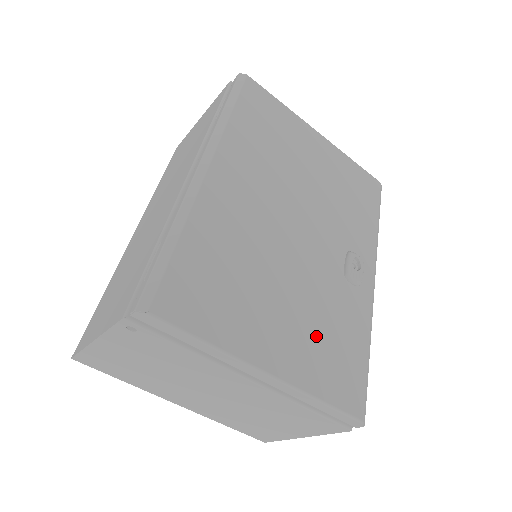
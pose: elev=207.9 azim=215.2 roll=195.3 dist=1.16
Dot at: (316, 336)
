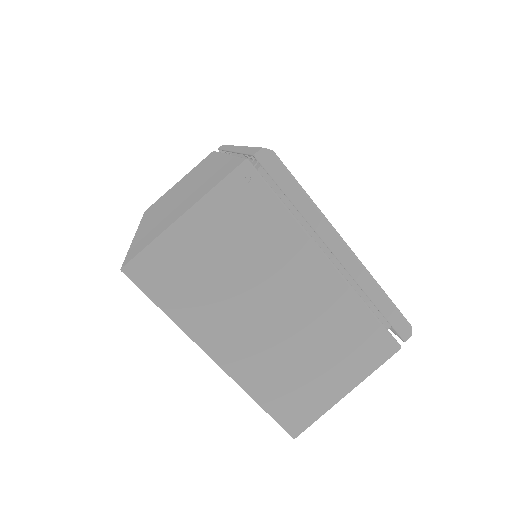
Dot at: occluded
